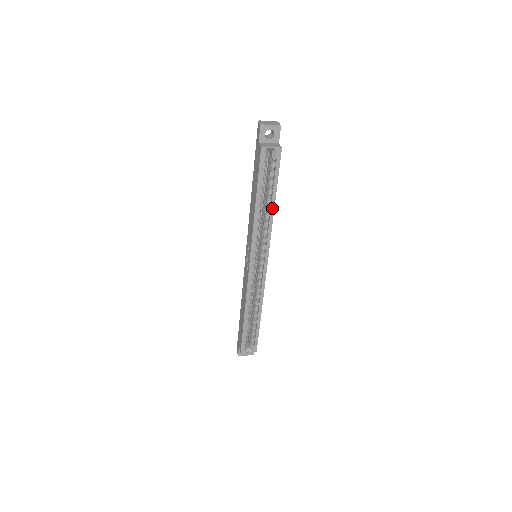
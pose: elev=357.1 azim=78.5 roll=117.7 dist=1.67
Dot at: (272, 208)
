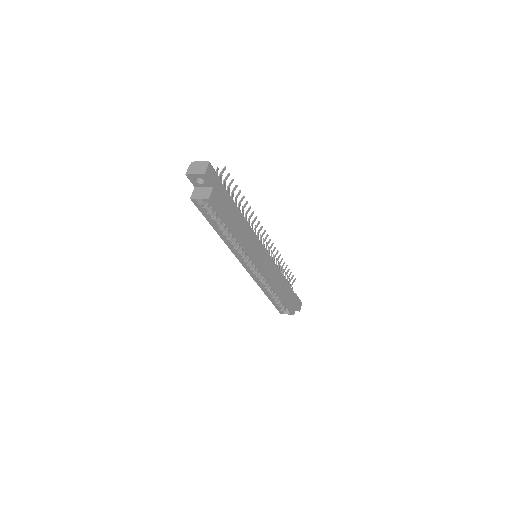
Dot at: (235, 237)
